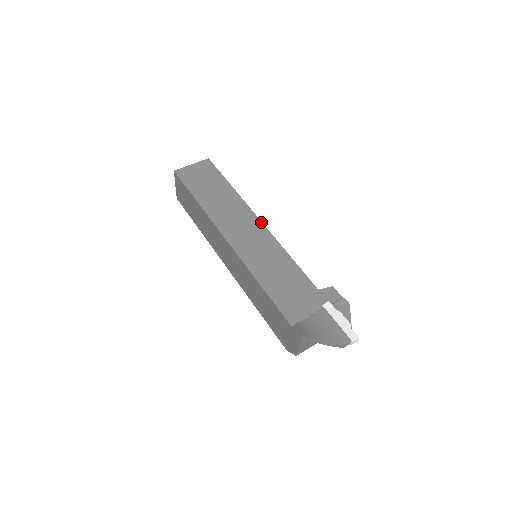
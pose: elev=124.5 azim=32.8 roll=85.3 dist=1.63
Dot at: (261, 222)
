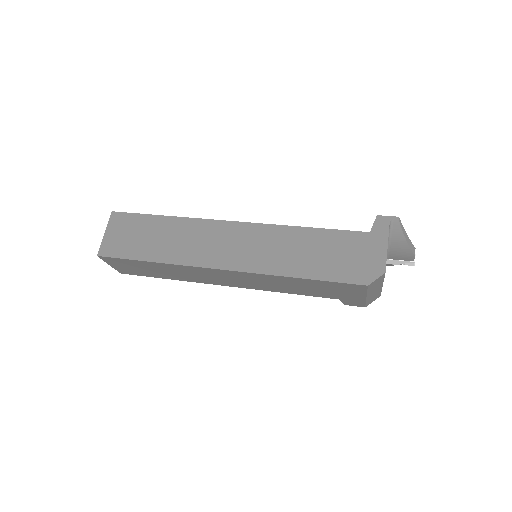
Dot at: occluded
